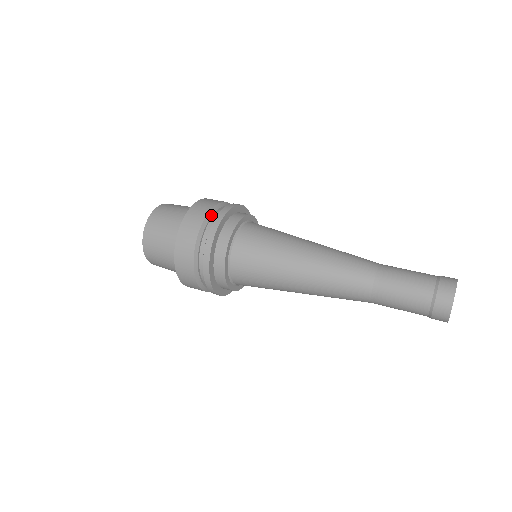
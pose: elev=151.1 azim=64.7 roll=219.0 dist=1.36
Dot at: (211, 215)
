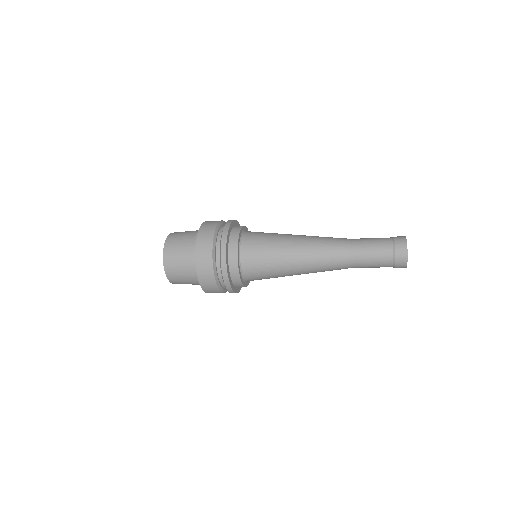
Dot at: (223, 223)
